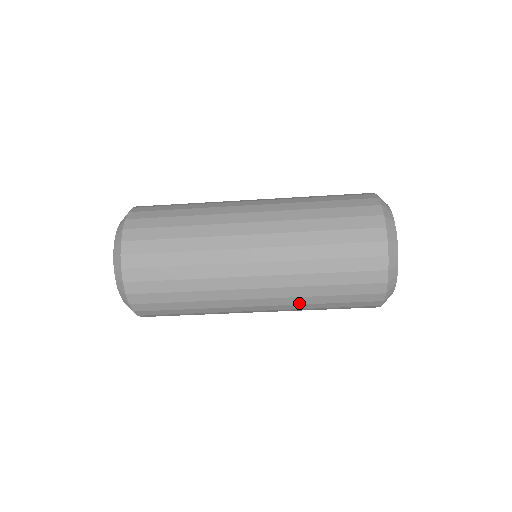
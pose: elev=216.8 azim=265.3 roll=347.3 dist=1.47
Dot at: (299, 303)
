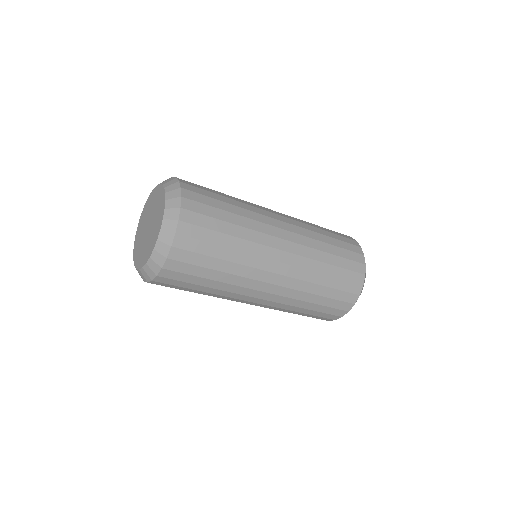
Dot at: occluded
